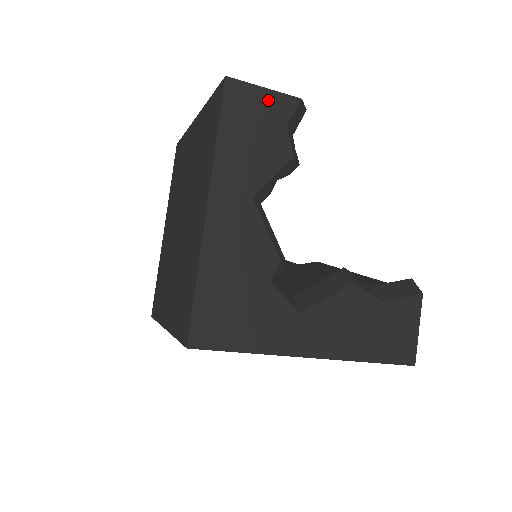
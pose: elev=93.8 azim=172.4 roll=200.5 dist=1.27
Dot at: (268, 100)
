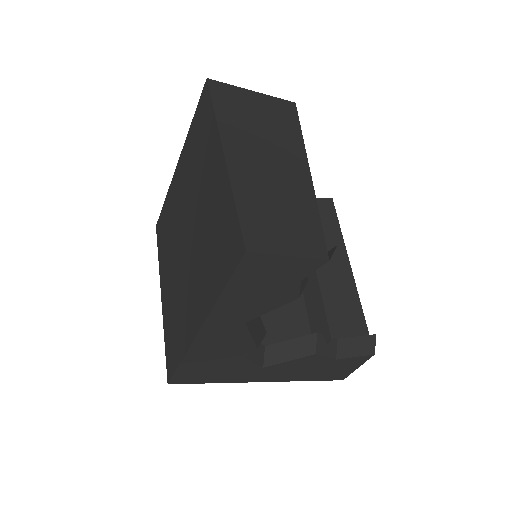
Dot at: (289, 265)
